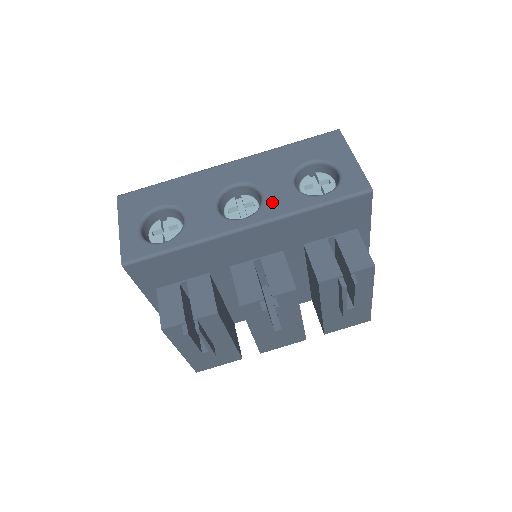
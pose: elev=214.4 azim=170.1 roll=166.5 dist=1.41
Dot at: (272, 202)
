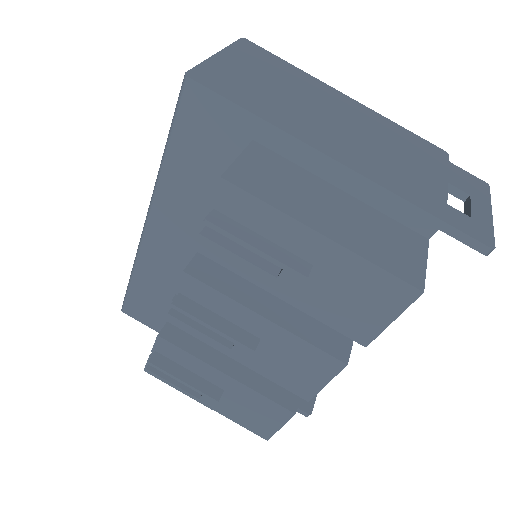
Dot at: occluded
